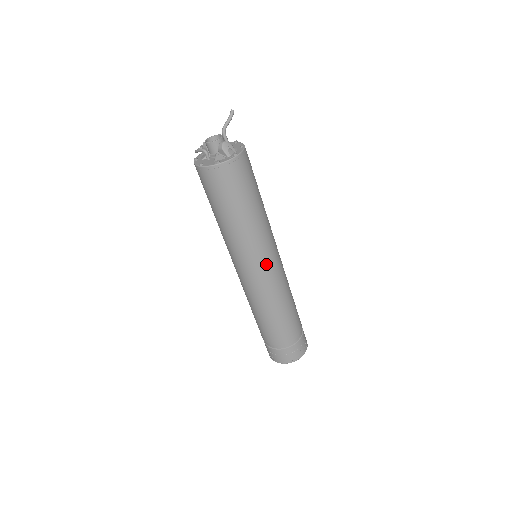
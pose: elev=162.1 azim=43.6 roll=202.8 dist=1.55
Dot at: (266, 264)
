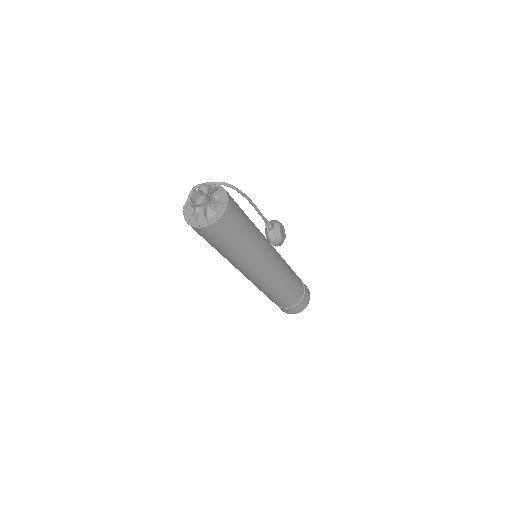
Dot at: (246, 274)
